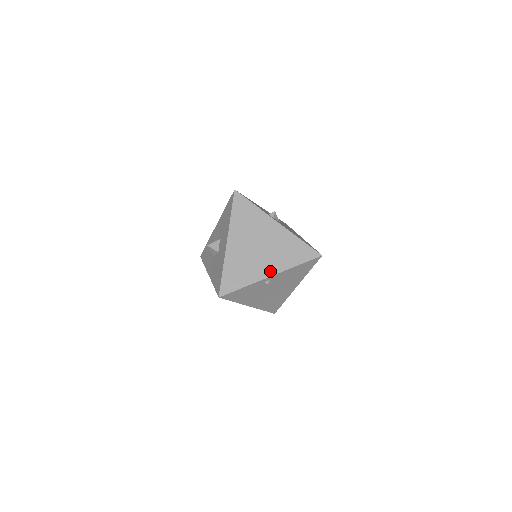
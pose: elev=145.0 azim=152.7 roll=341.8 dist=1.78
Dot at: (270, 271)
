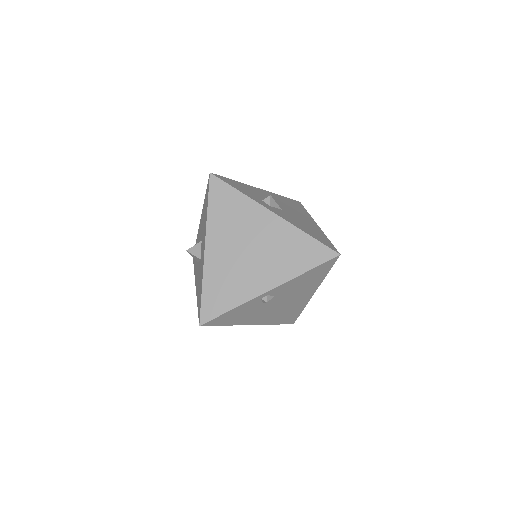
Dot at: (267, 284)
